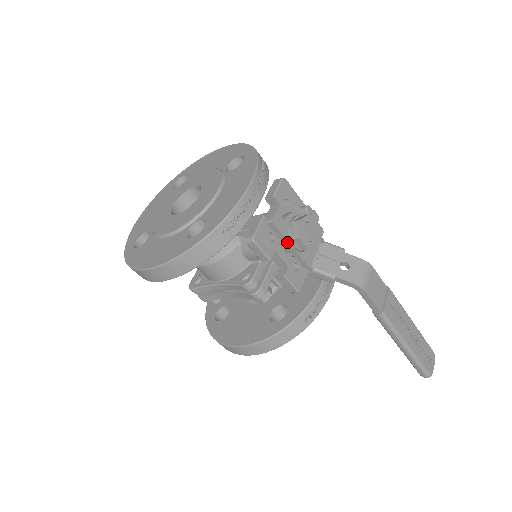
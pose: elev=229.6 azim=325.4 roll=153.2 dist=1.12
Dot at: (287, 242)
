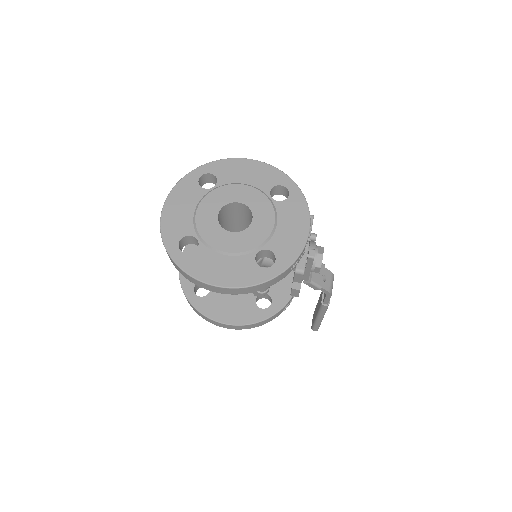
Dot at: (310, 268)
